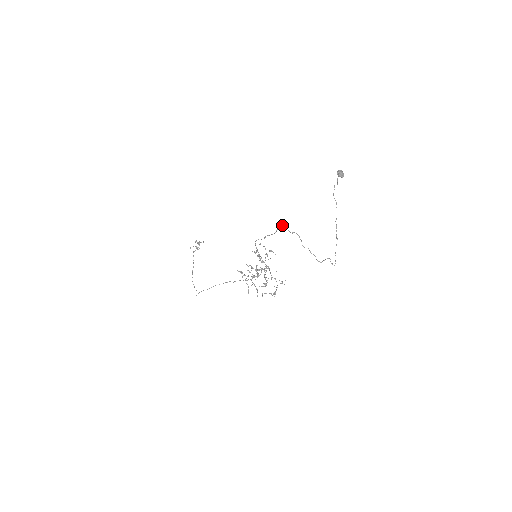
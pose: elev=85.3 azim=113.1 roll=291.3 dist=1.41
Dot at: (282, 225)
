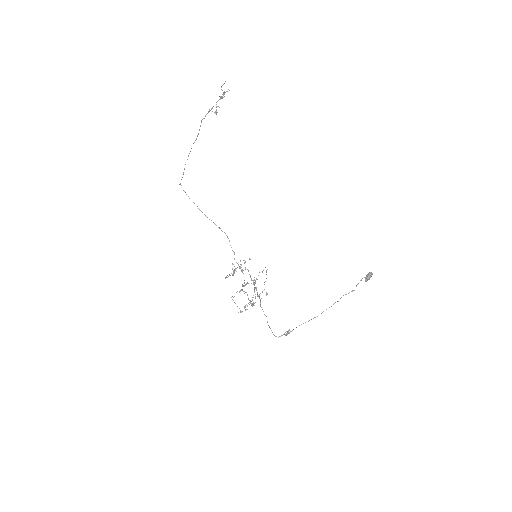
Dot at: occluded
